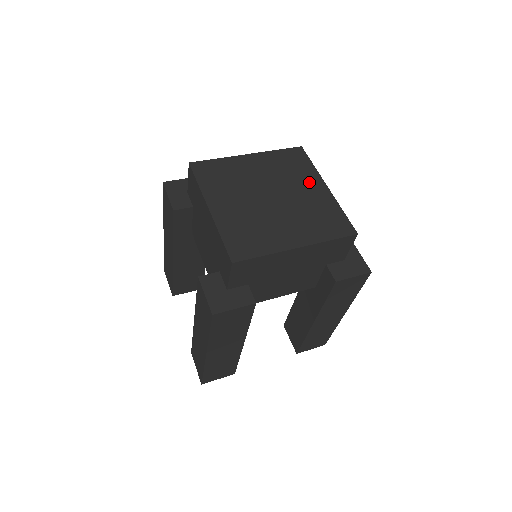
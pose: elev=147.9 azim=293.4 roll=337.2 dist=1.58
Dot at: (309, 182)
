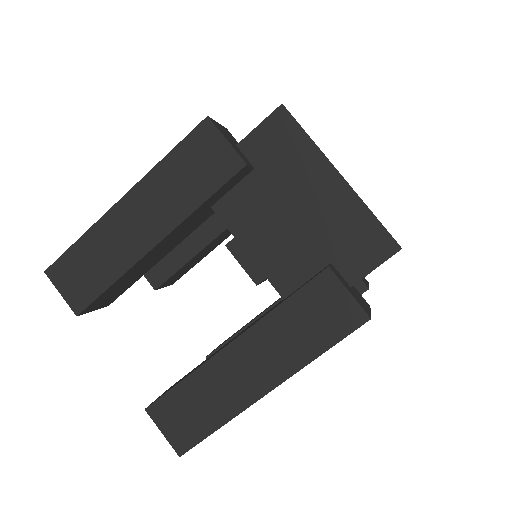
Dot at: occluded
